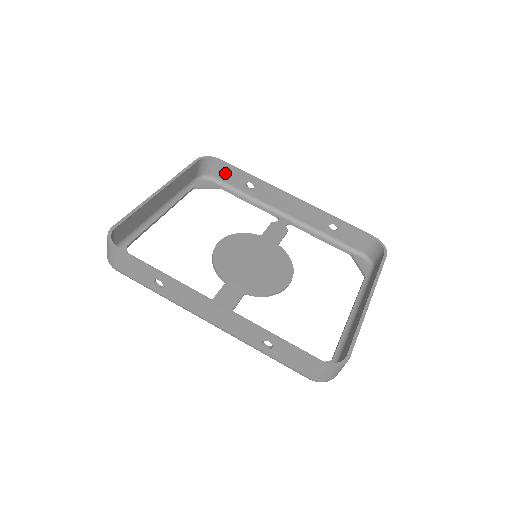
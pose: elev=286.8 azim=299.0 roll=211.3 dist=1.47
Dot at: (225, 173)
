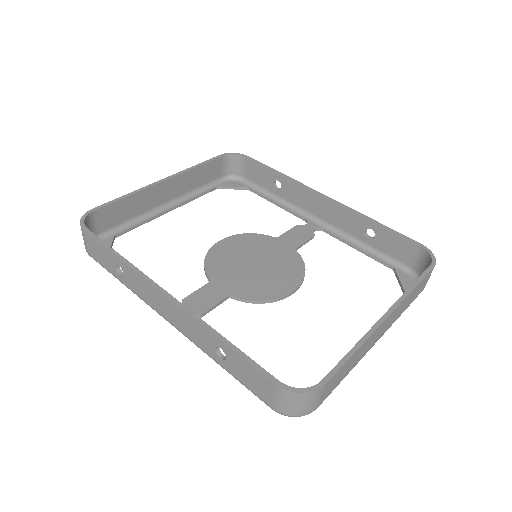
Dot at: (253, 172)
